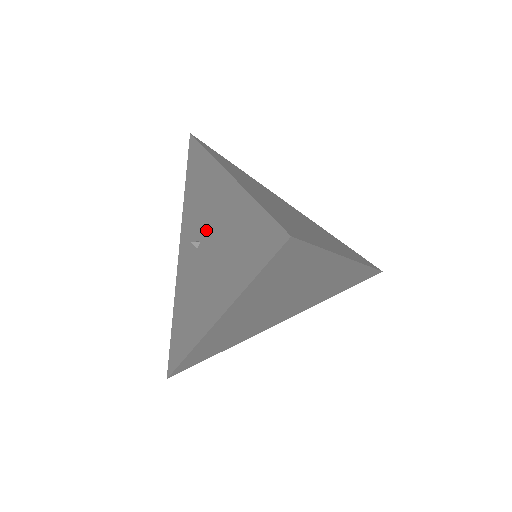
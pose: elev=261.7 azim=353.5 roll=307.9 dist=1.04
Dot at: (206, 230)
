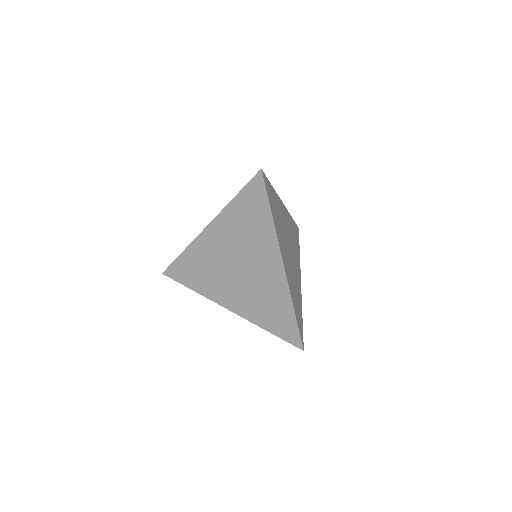
Dot at: occluded
